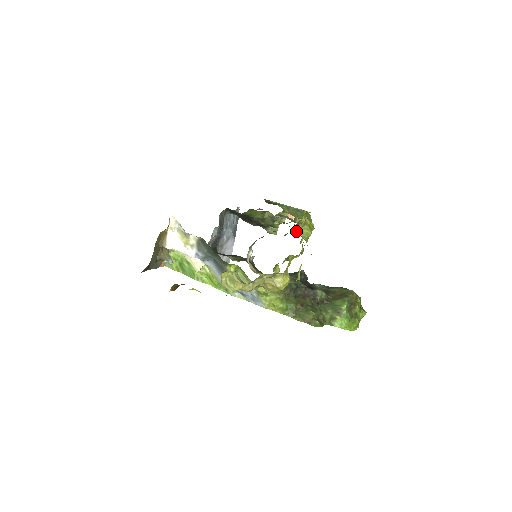
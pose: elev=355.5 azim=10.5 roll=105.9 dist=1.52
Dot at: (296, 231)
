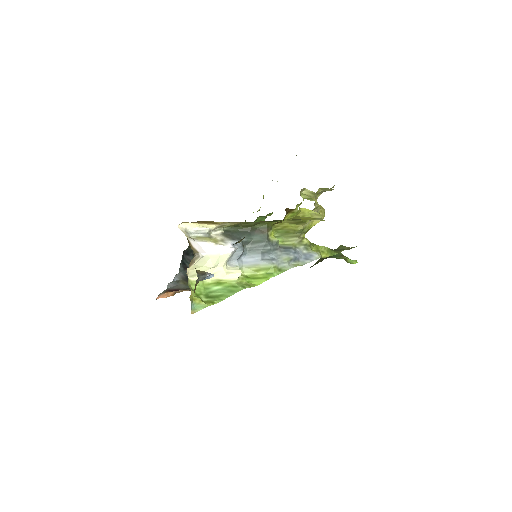
Dot at: occluded
